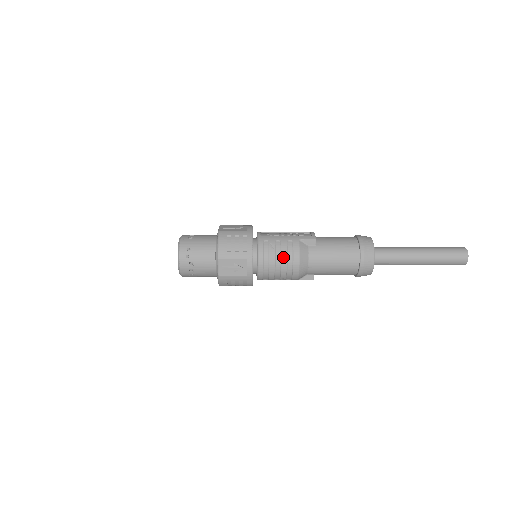
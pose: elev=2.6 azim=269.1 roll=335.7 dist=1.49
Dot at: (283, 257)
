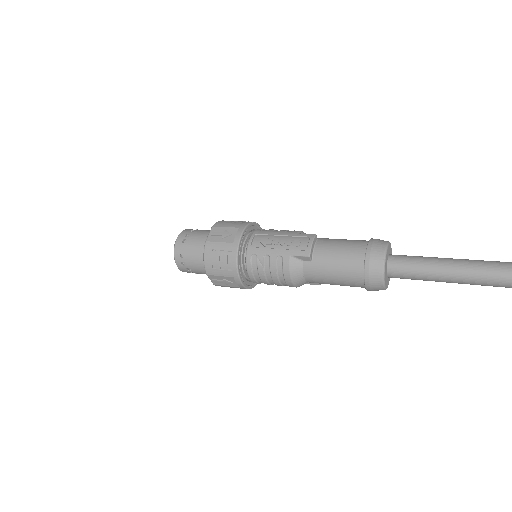
Dot at: (273, 275)
